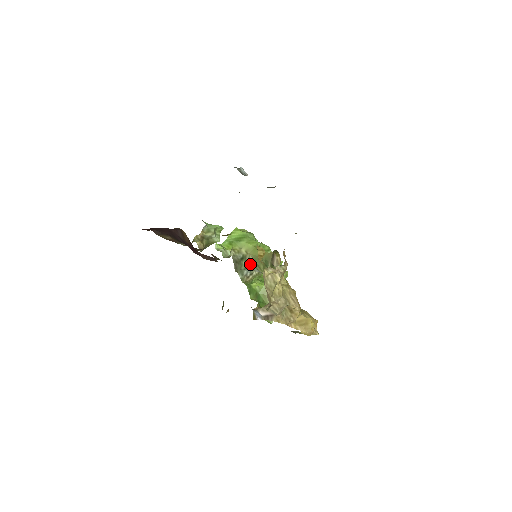
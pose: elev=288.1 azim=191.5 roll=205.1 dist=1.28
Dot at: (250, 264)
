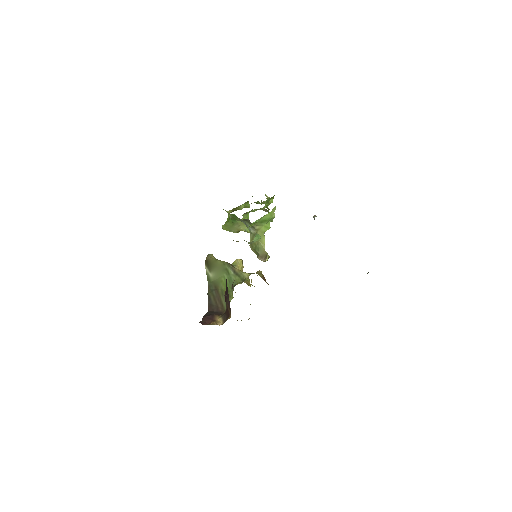
Dot at: (251, 230)
